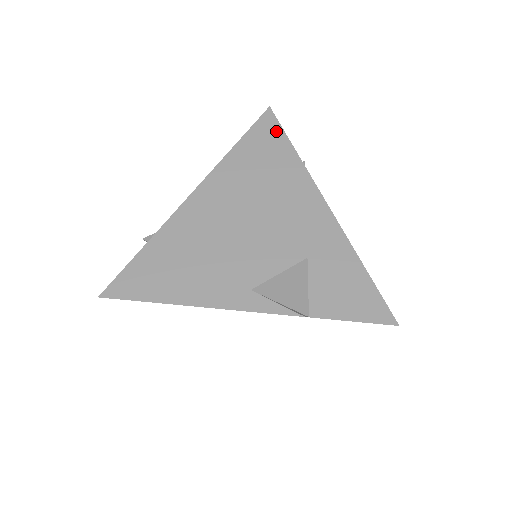
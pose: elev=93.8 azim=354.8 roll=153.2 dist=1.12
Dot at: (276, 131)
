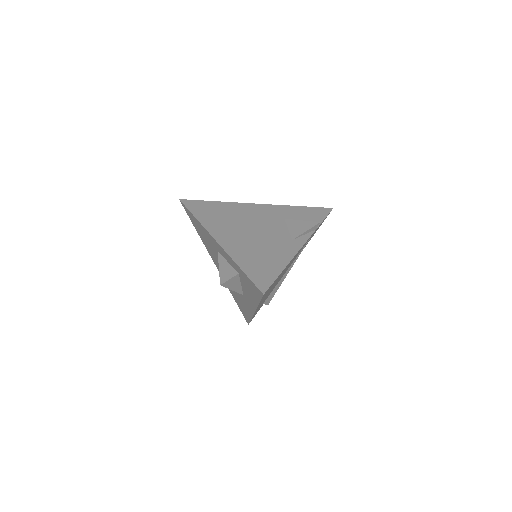
Dot at: (198, 202)
